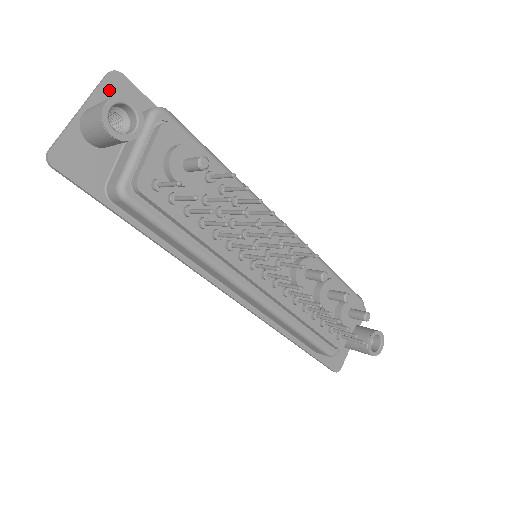
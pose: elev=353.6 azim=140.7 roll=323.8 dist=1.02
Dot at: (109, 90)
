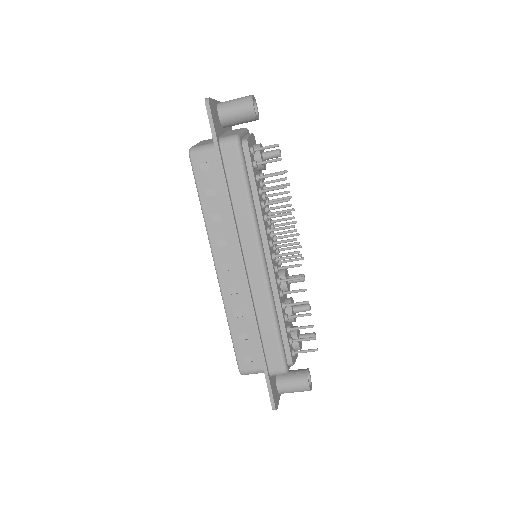
Dot at: occluded
